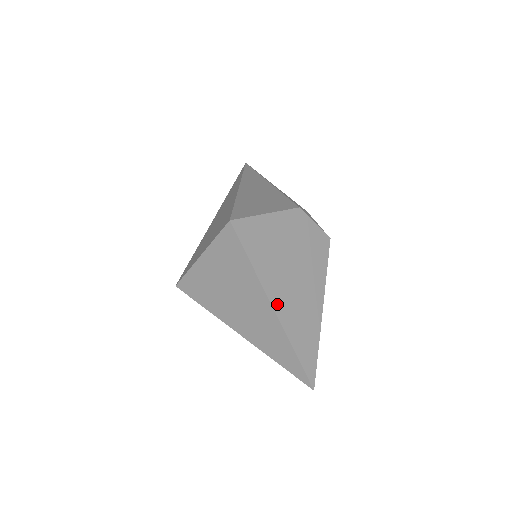
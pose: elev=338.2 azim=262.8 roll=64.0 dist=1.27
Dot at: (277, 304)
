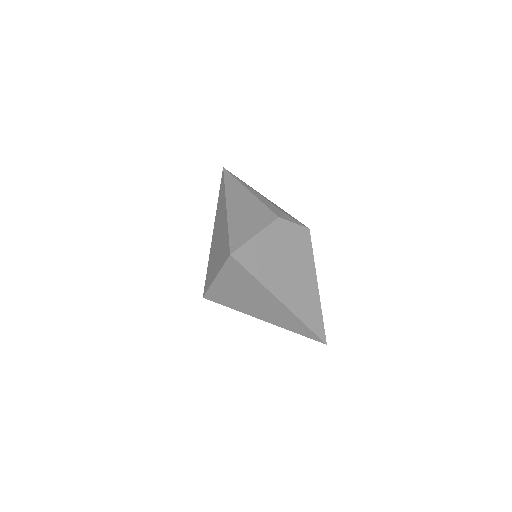
Dot at: (283, 297)
